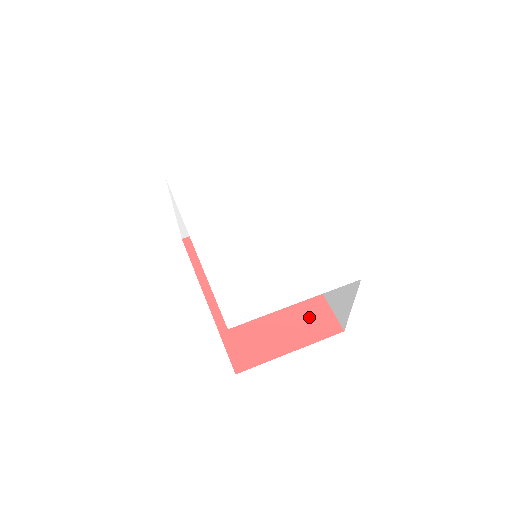
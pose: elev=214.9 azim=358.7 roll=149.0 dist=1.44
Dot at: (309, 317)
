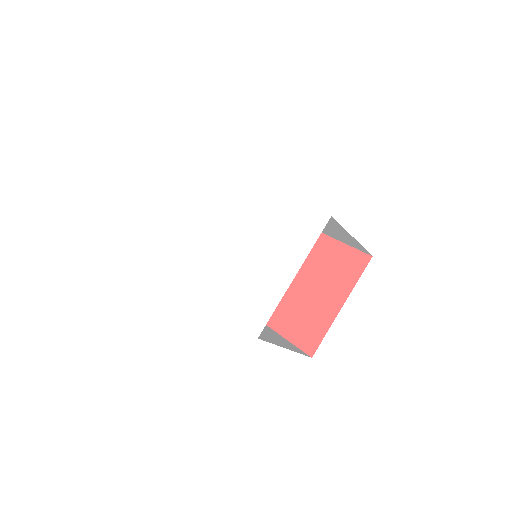
Dot at: (337, 267)
